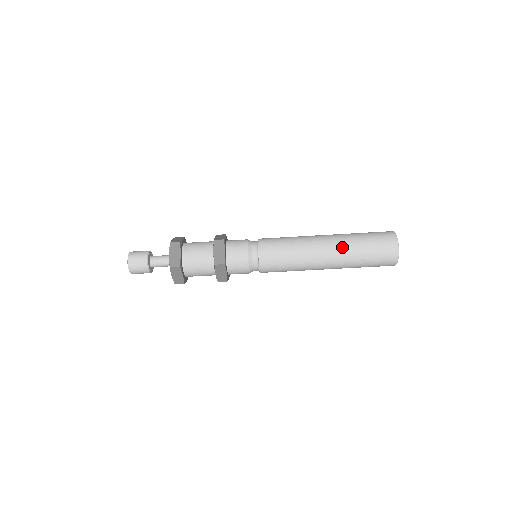
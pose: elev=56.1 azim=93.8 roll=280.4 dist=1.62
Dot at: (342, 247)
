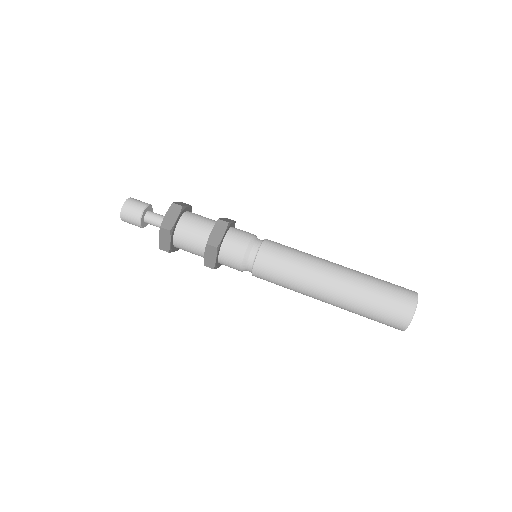
Dot at: (351, 284)
